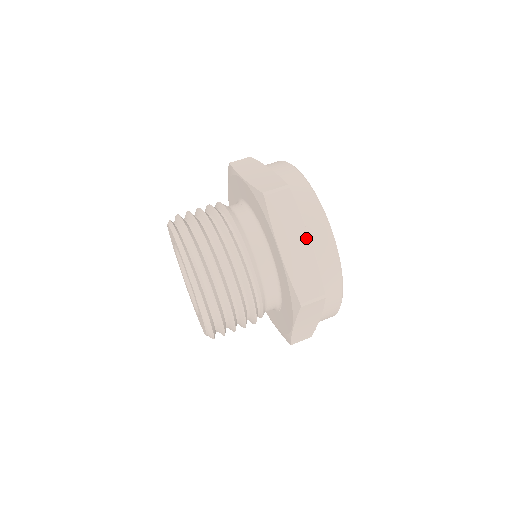
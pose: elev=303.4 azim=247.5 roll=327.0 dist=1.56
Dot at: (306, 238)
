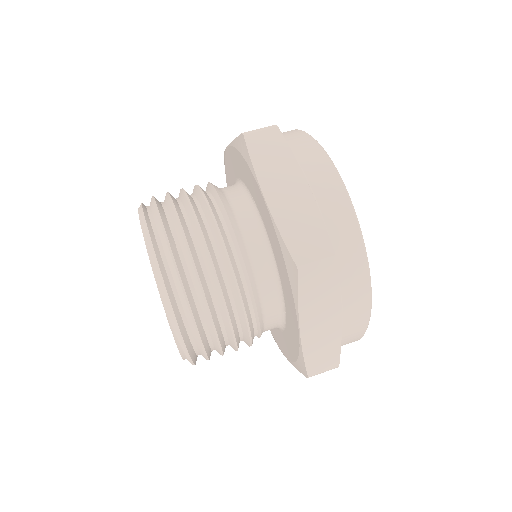
Dot at: (302, 183)
